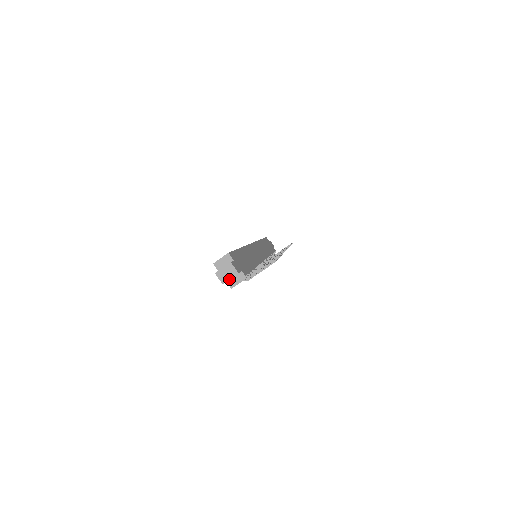
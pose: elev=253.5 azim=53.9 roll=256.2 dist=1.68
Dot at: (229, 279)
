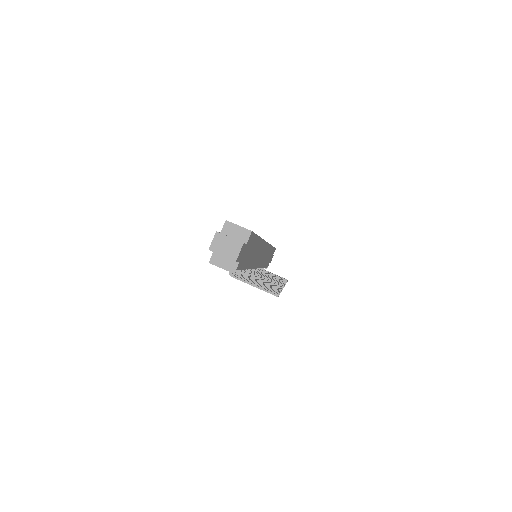
Dot at: (221, 254)
